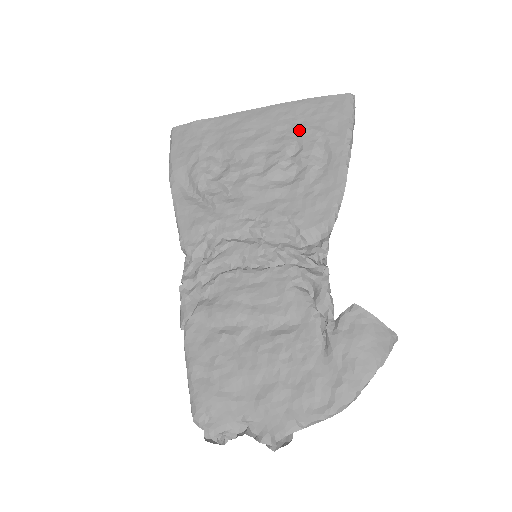
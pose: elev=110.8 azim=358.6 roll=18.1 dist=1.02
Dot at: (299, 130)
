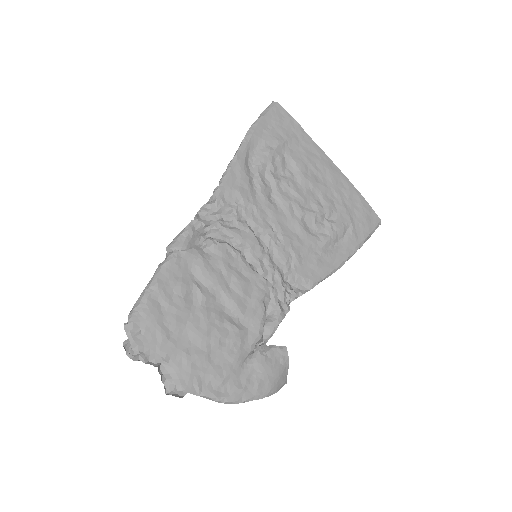
Dot at: (343, 208)
